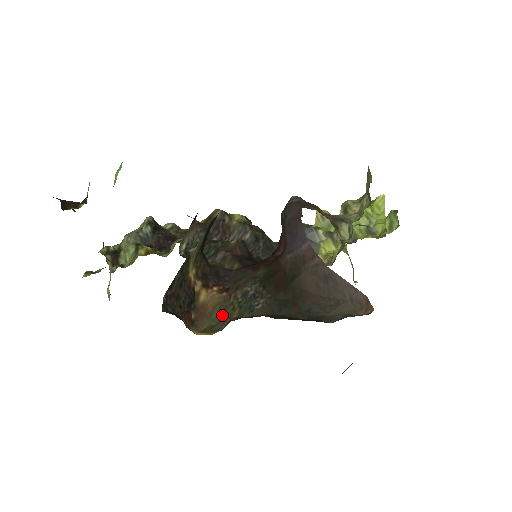
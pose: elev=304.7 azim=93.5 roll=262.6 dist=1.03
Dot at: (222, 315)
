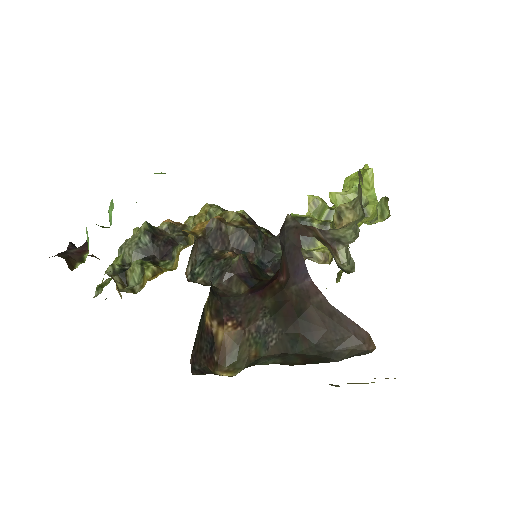
Dot at: (241, 352)
